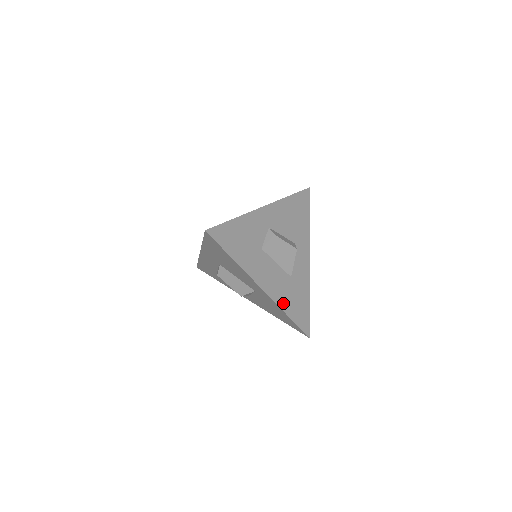
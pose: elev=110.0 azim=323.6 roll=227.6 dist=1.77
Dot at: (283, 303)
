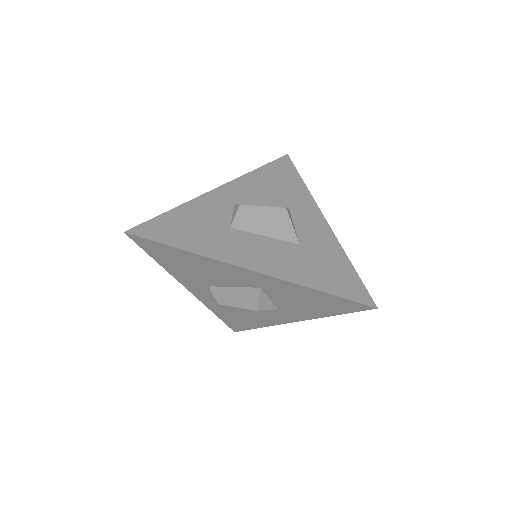
Dot at: (299, 277)
